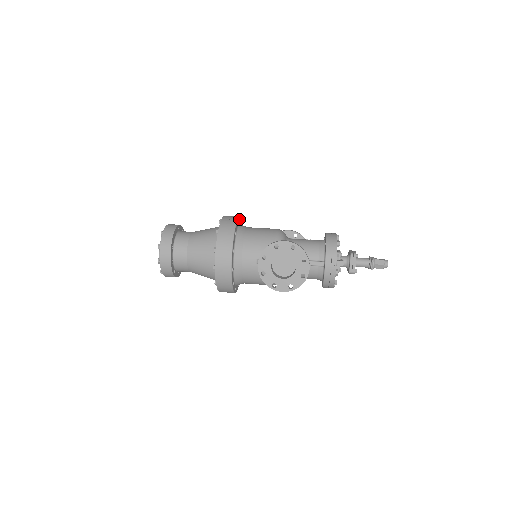
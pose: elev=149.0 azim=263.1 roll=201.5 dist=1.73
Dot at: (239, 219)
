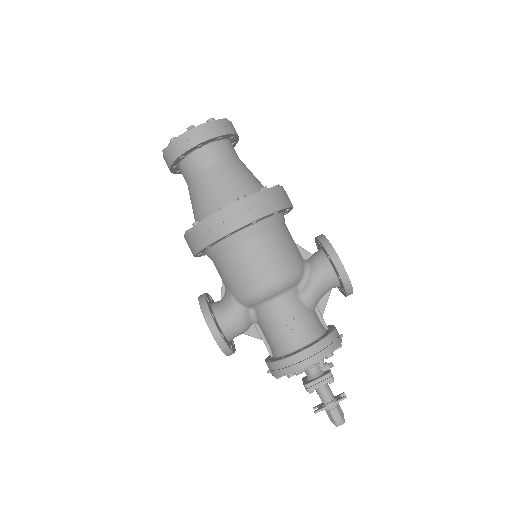
Dot at: (240, 228)
